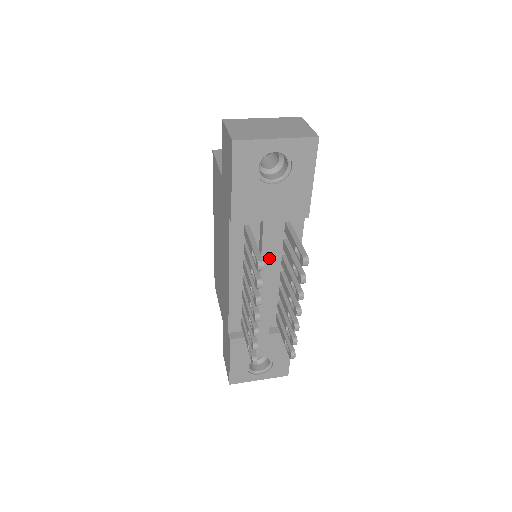
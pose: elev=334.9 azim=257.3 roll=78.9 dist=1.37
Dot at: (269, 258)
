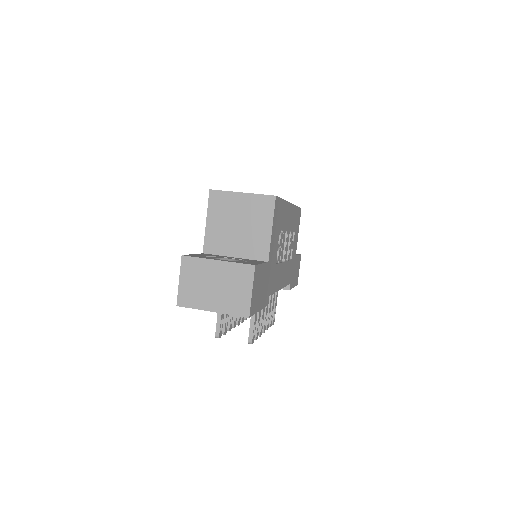
Dot at: occluded
